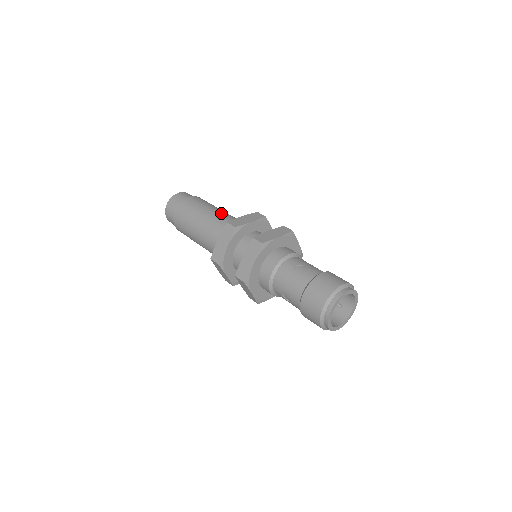
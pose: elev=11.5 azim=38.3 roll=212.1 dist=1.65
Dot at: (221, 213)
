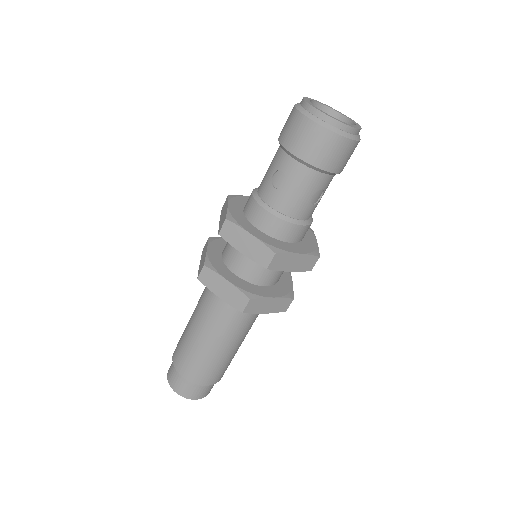
Dot at: occluded
